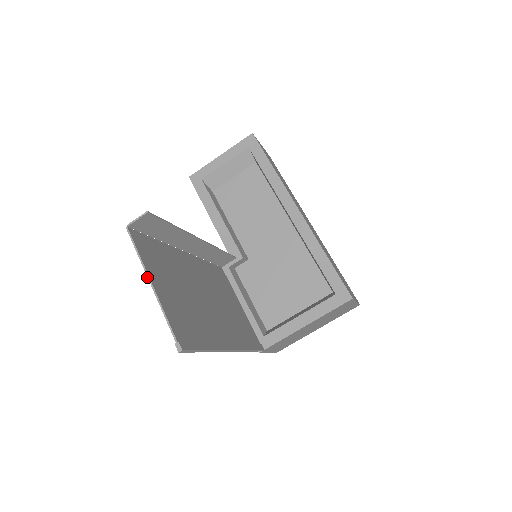
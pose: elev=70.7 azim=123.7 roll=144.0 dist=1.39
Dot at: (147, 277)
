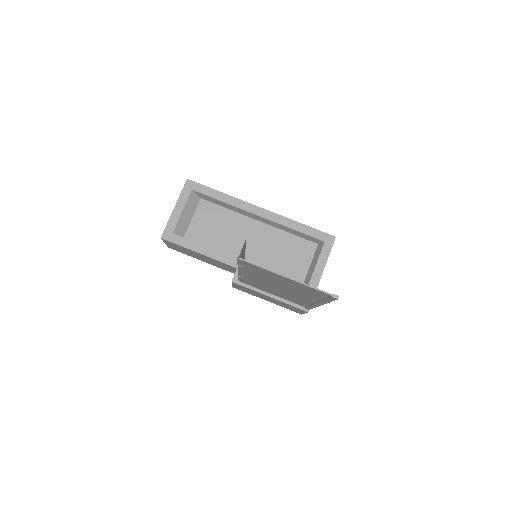
Dot at: (280, 275)
